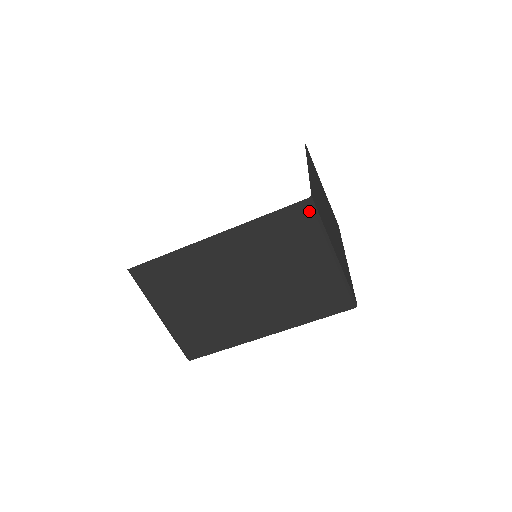
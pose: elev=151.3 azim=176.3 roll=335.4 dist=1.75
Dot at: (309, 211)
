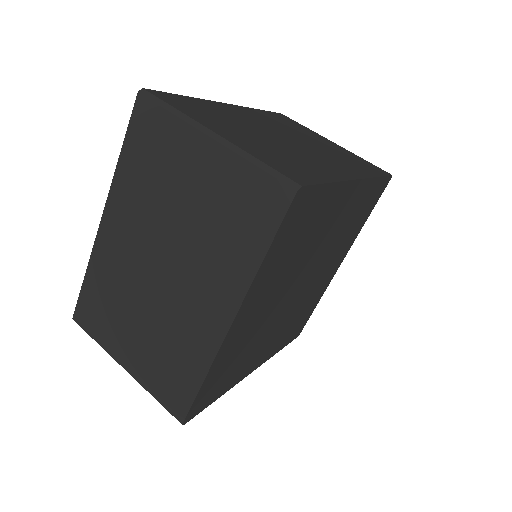
Dot at: (149, 106)
